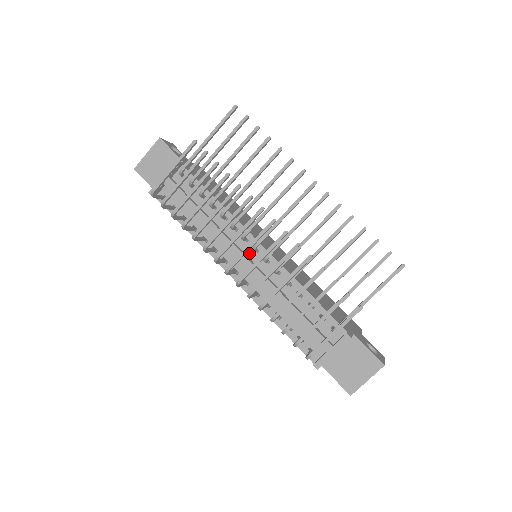
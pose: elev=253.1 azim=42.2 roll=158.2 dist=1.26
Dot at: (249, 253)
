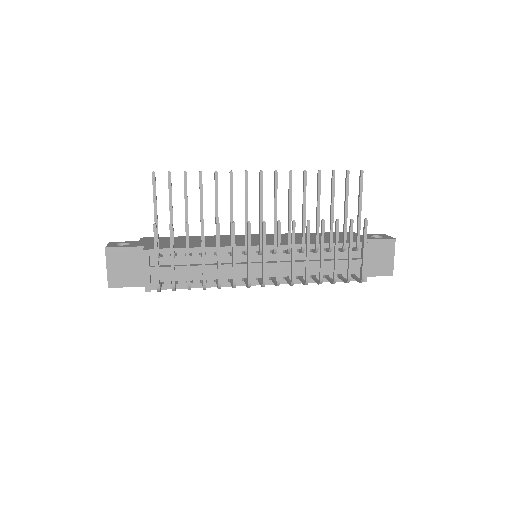
Dot at: (257, 259)
